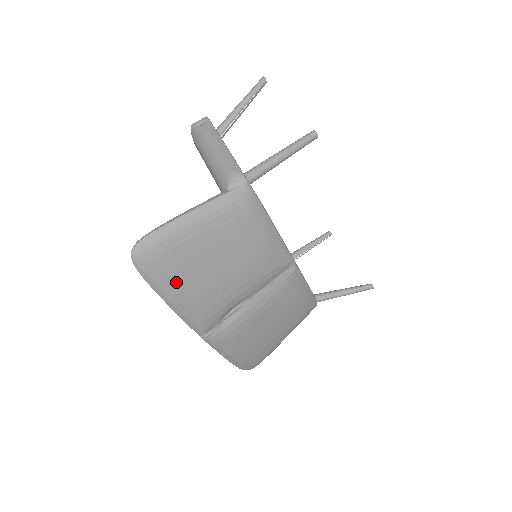
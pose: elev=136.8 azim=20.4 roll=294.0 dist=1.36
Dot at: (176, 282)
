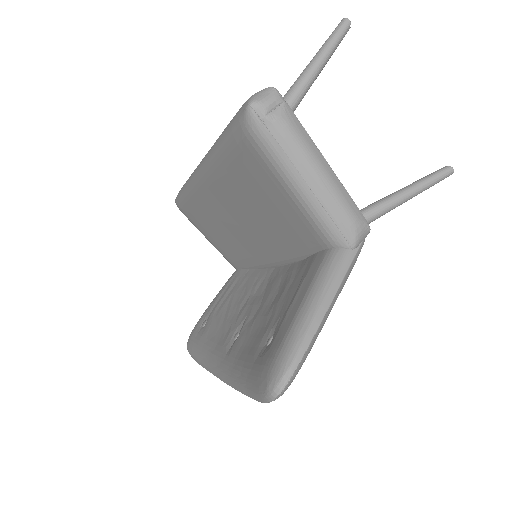
Dot at: occluded
